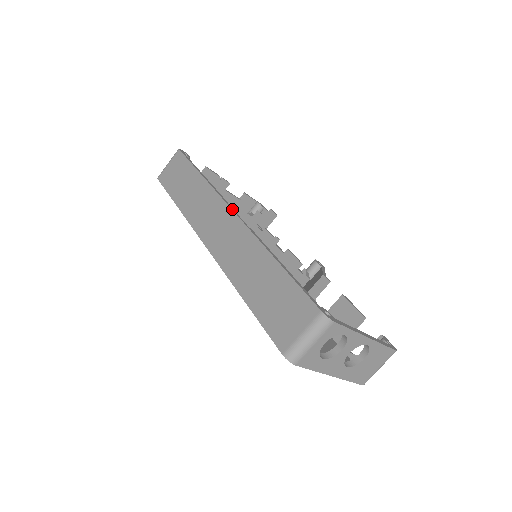
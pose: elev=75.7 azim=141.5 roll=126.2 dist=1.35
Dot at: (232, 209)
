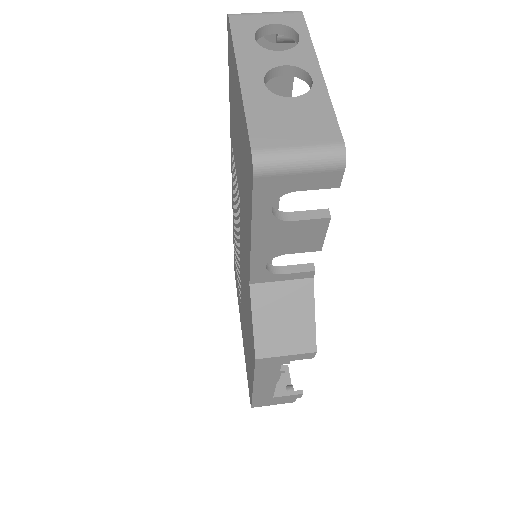
Dot at: occluded
